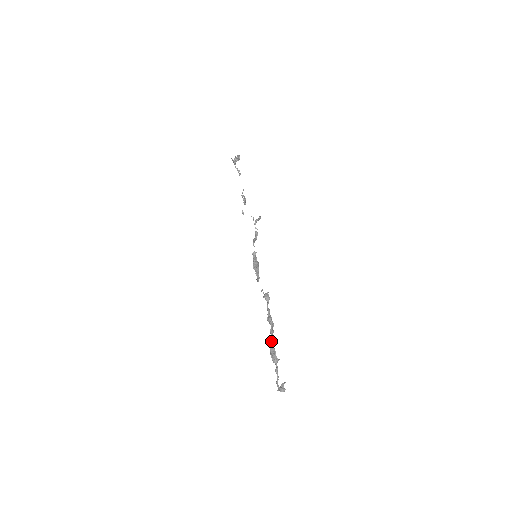
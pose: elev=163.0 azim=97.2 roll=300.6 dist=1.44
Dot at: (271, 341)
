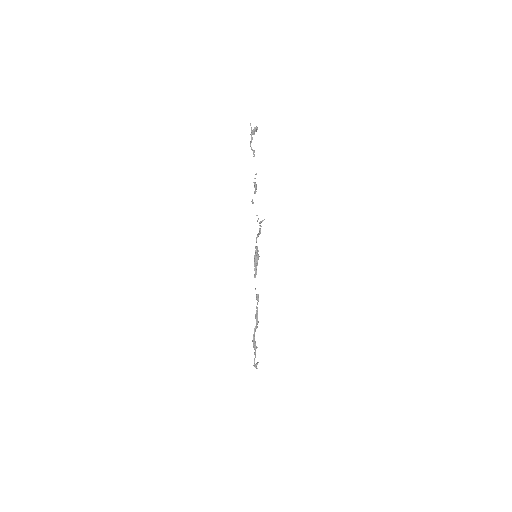
Dot at: (254, 336)
